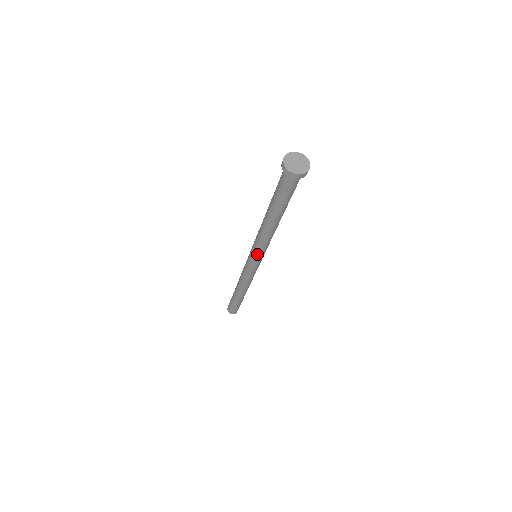
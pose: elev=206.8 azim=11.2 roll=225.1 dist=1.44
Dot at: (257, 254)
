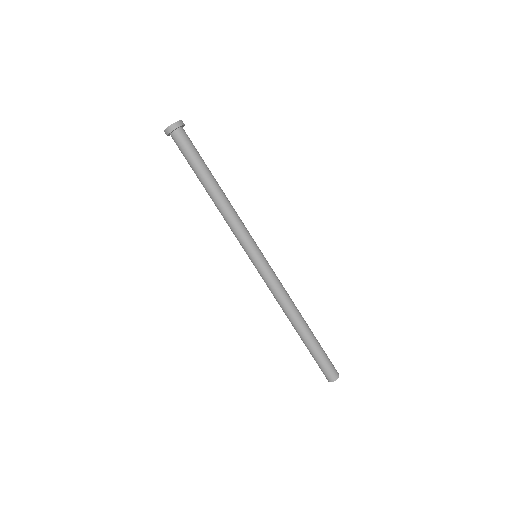
Dot at: (244, 245)
